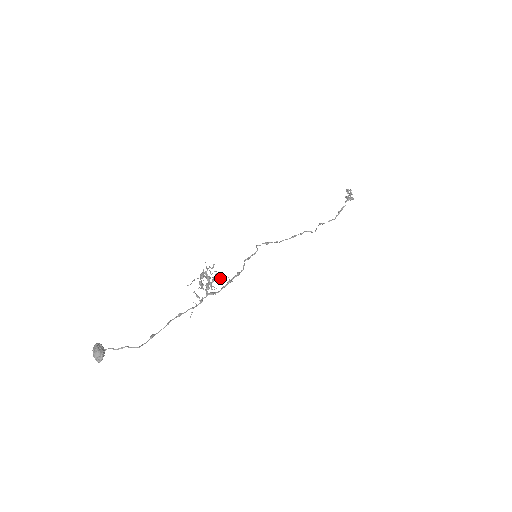
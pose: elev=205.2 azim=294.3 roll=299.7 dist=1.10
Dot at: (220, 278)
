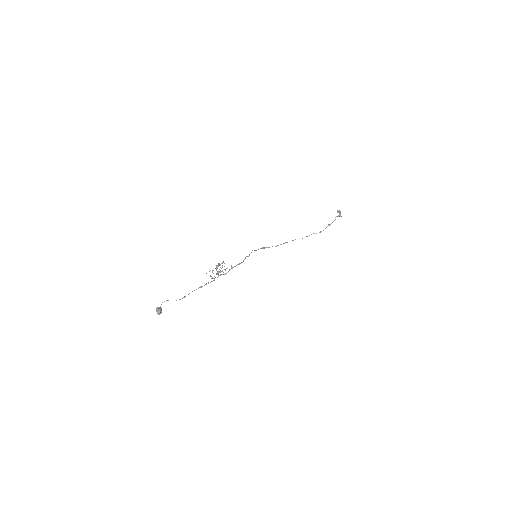
Dot at: occluded
